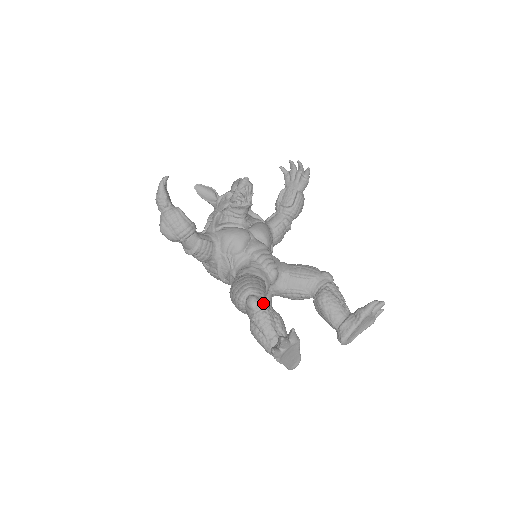
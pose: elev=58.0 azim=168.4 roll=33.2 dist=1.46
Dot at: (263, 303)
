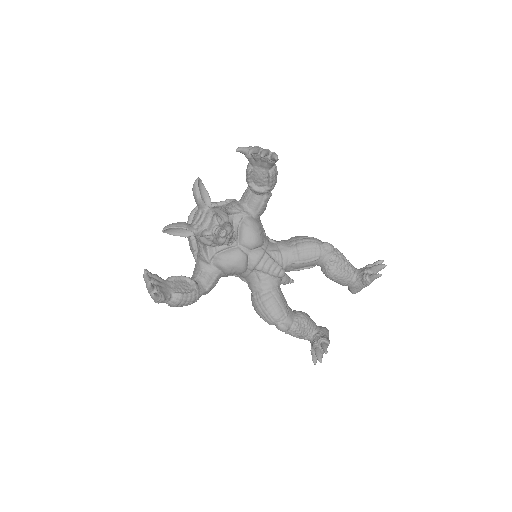
Dot at: (290, 324)
